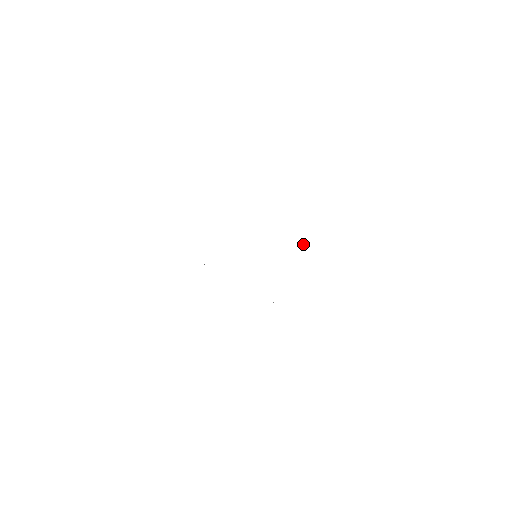
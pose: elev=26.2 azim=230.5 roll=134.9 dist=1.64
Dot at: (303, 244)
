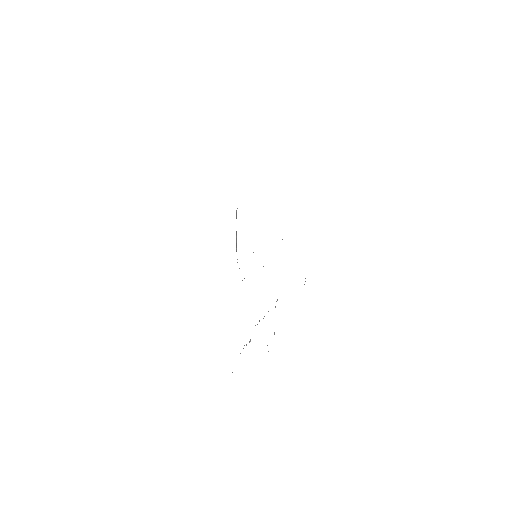
Dot at: (276, 301)
